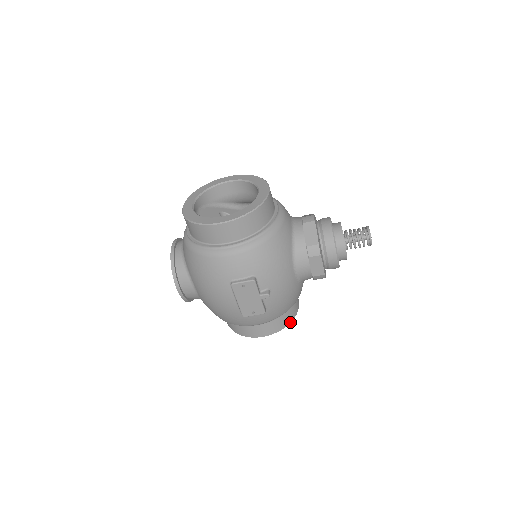
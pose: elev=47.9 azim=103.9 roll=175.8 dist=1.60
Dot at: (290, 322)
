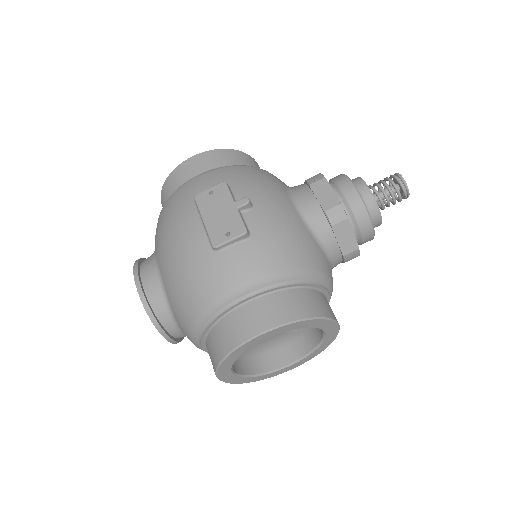
Dot at: (316, 316)
